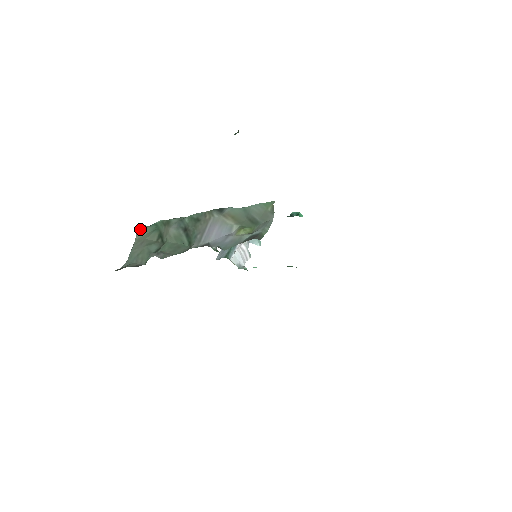
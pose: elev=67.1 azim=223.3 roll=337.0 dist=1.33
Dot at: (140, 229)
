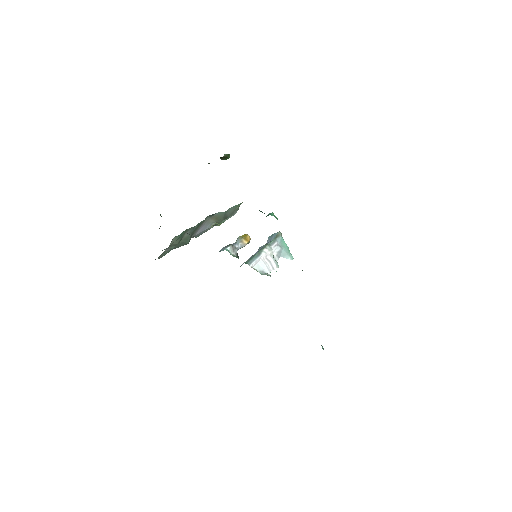
Dot at: (173, 238)
